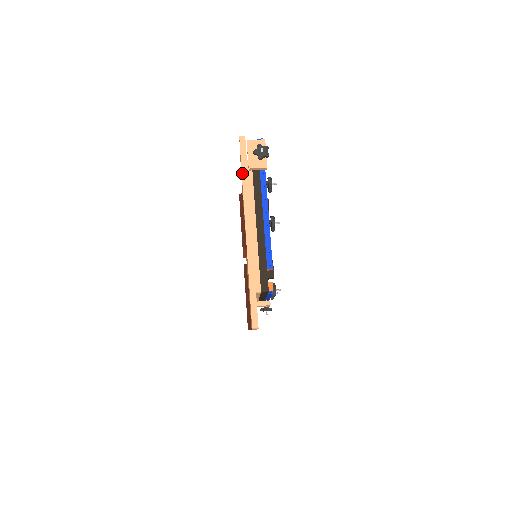
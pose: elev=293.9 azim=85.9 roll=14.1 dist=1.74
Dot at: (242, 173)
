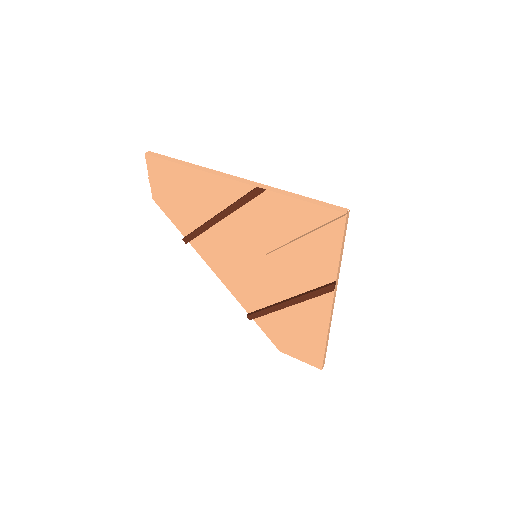
Dot at: (180, 164)
